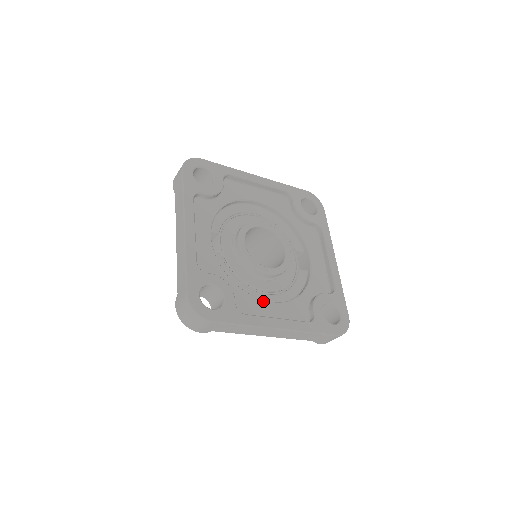
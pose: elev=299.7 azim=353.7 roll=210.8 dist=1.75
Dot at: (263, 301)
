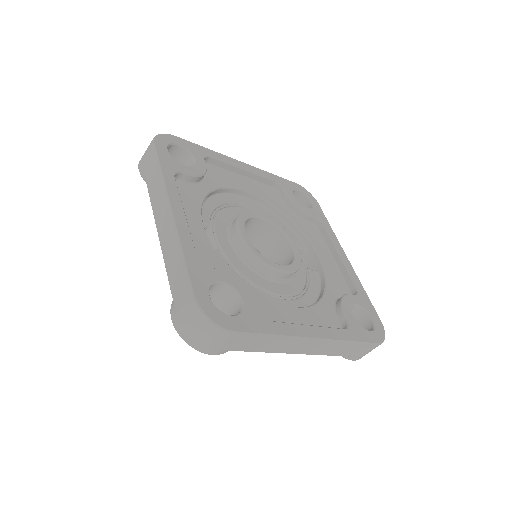
Dot at: (284, 306)
